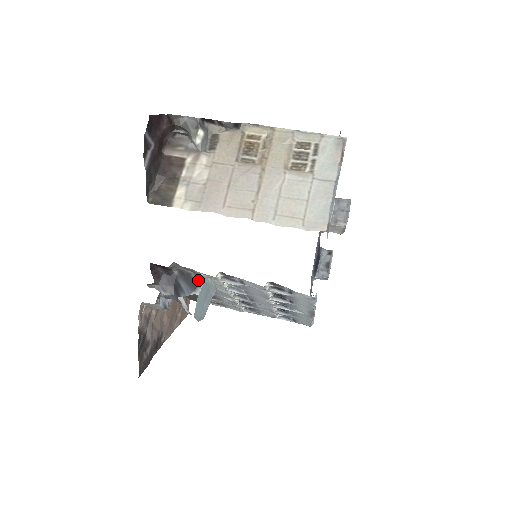
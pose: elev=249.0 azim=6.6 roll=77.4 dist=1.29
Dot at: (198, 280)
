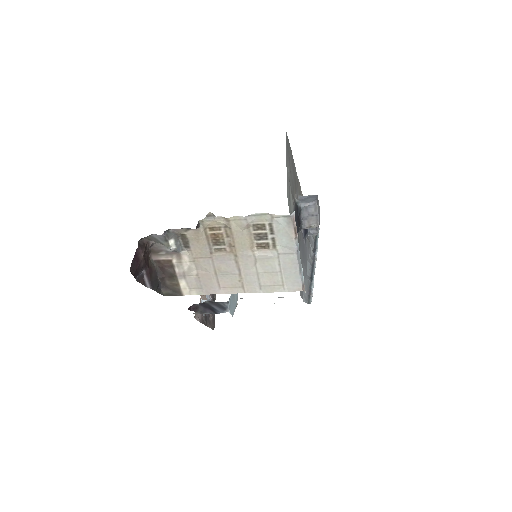
Dot at: (224, 305)
